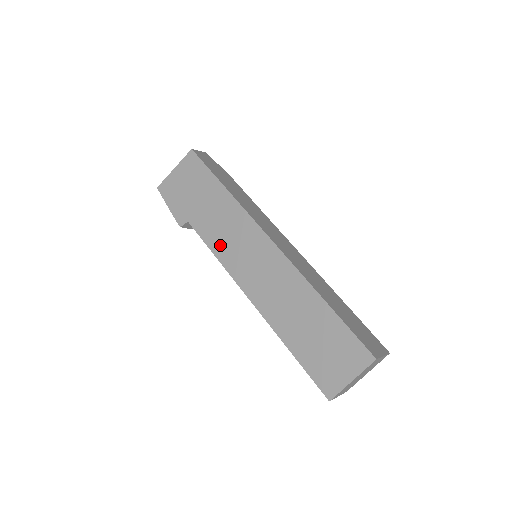
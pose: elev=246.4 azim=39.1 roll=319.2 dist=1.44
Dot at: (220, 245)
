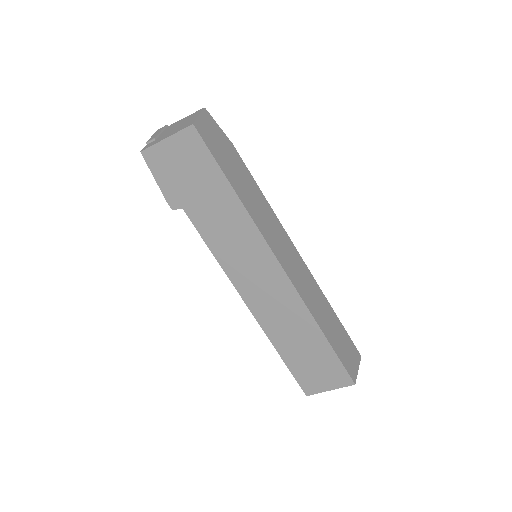
Dot at: (221, 248)
